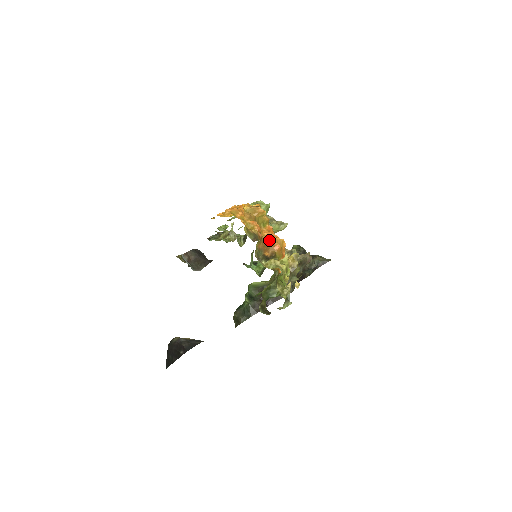
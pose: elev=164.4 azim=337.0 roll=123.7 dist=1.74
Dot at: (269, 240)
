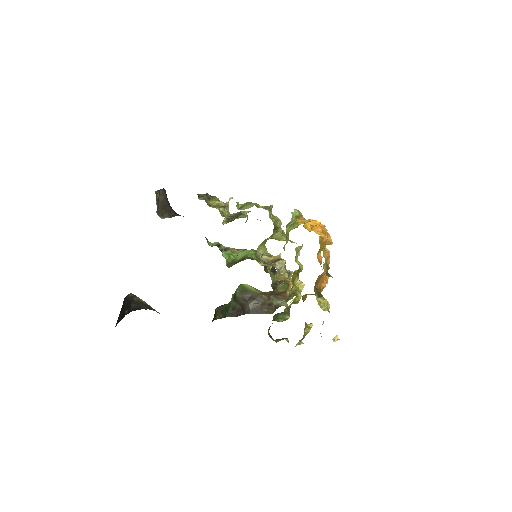
Dot at: (324, 274)
